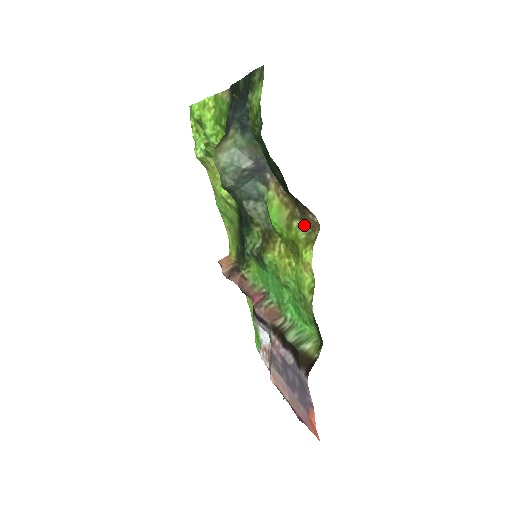
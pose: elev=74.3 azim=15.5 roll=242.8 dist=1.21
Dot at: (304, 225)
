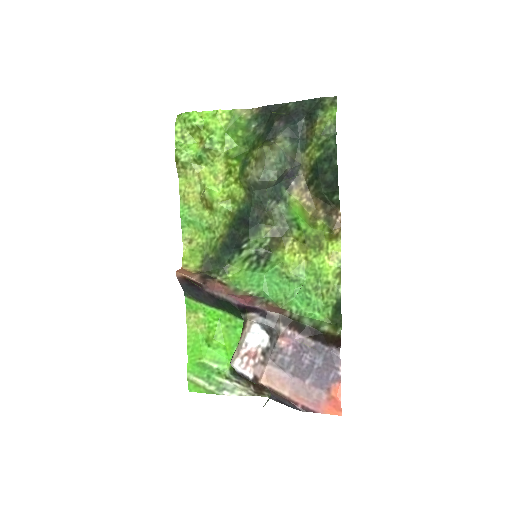
Dot at: (326, 224)
